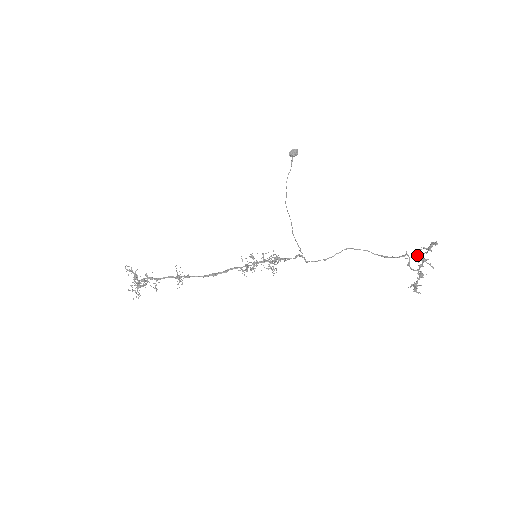
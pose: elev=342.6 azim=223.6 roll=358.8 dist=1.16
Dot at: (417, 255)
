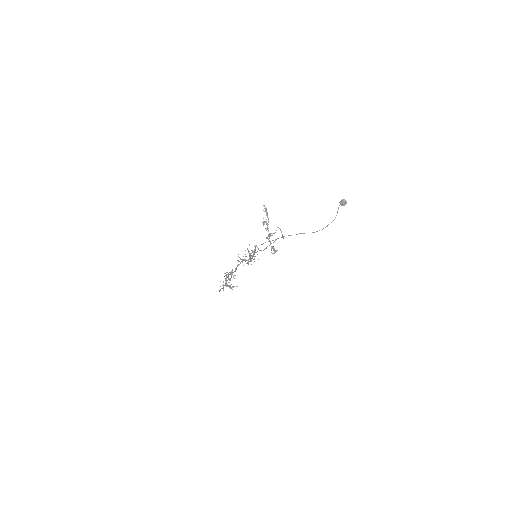
Dot at: (266, 221)
